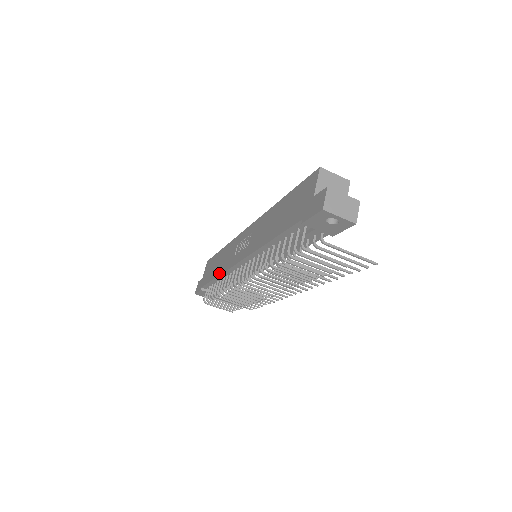
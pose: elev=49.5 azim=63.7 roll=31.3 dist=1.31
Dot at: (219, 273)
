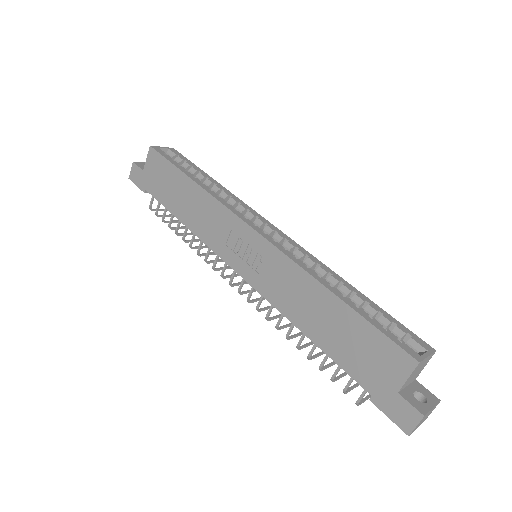
Dot at: (190, 227)
